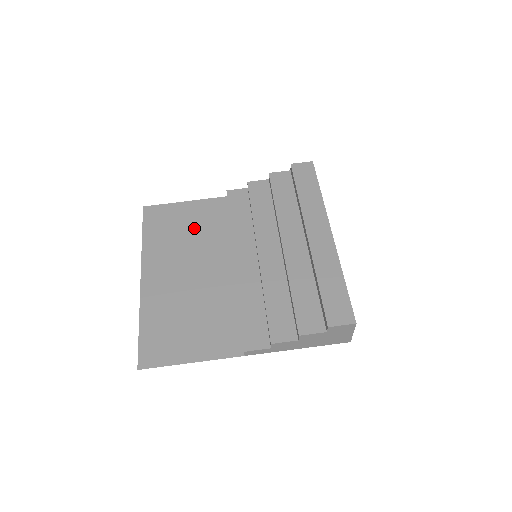
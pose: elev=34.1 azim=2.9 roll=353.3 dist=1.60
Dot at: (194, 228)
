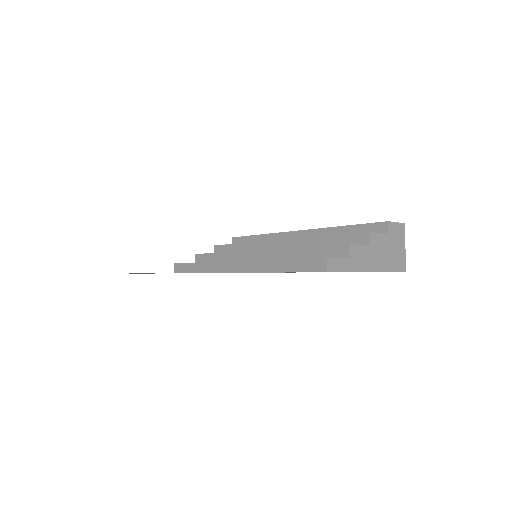
Dot at: occluded
